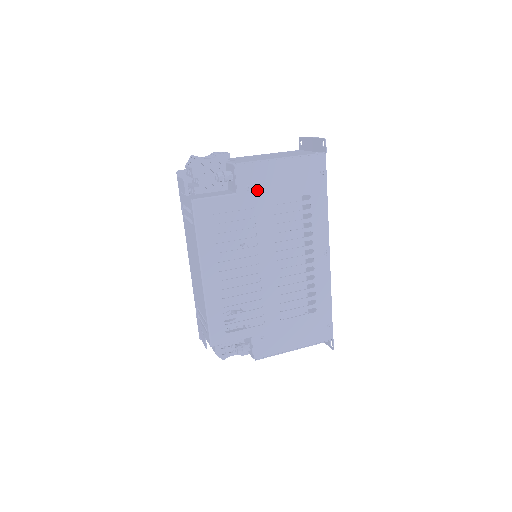
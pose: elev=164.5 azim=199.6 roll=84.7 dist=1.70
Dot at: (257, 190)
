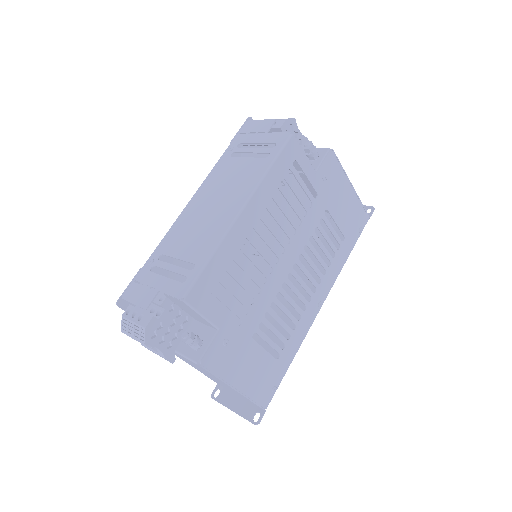
Dot at: (327, 188)
